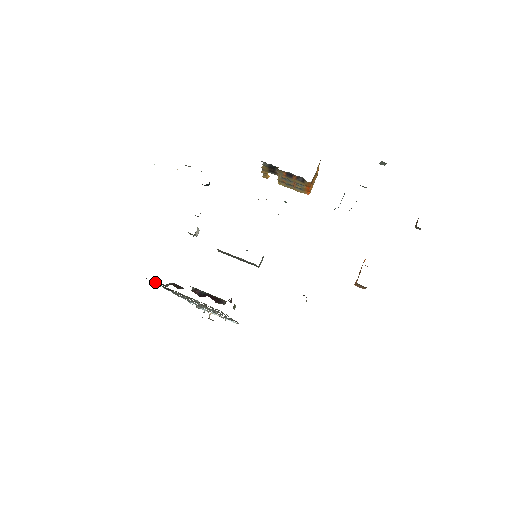
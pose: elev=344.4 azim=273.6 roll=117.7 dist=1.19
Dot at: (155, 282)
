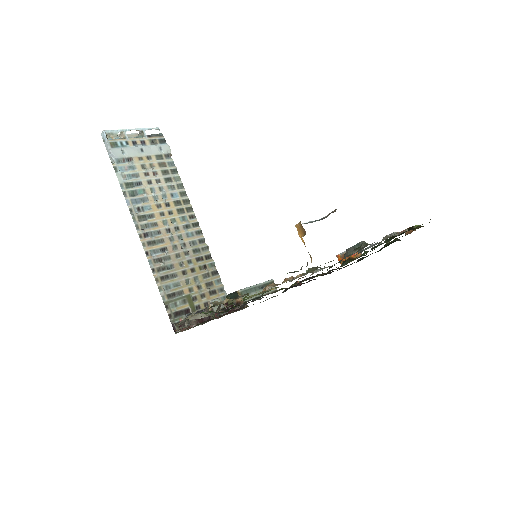
Dot at: occluded
